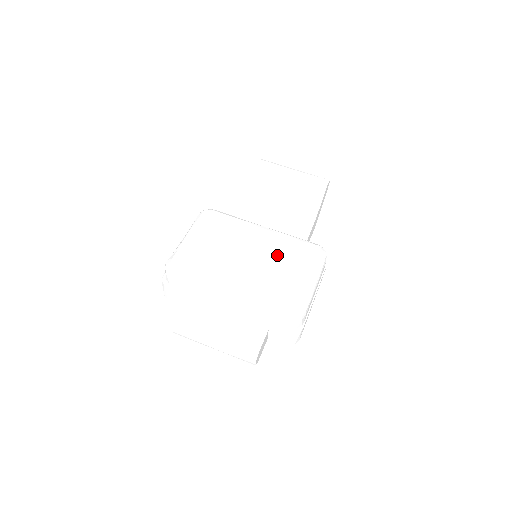
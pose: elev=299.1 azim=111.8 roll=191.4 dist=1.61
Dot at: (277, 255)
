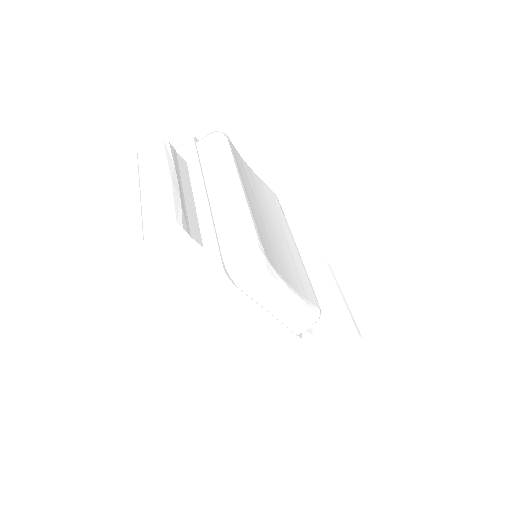
Dot at: (288, 255)
